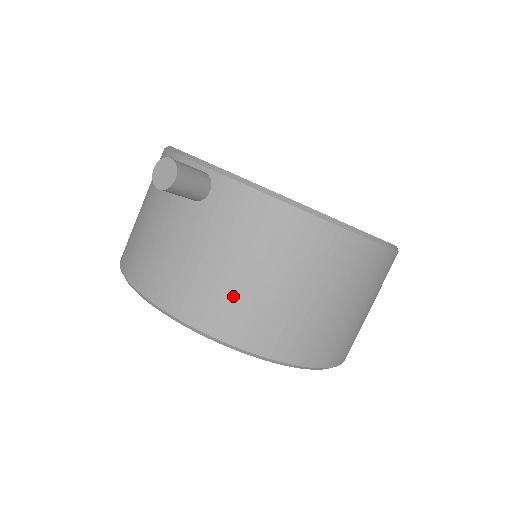
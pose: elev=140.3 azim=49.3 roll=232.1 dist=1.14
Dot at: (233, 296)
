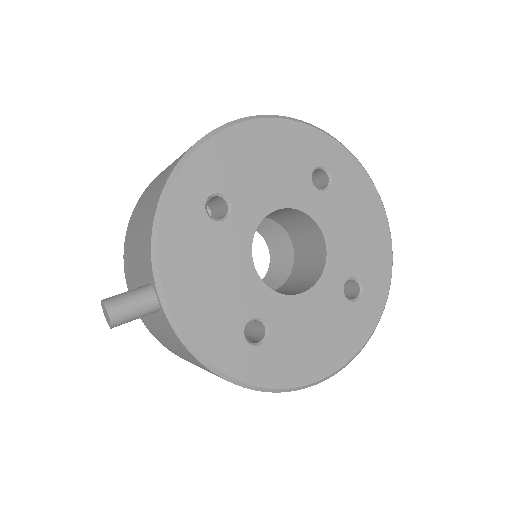
Dot at: (171, 348)
